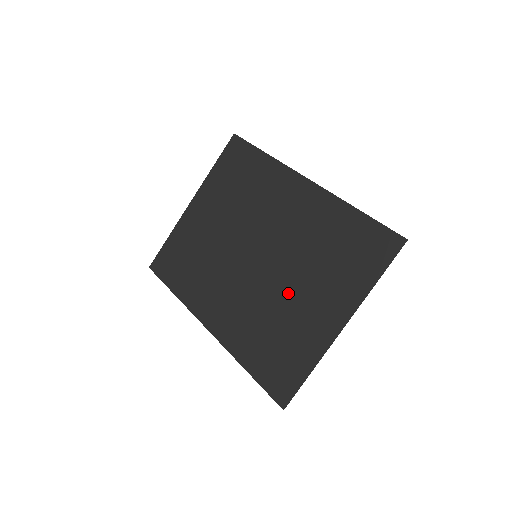
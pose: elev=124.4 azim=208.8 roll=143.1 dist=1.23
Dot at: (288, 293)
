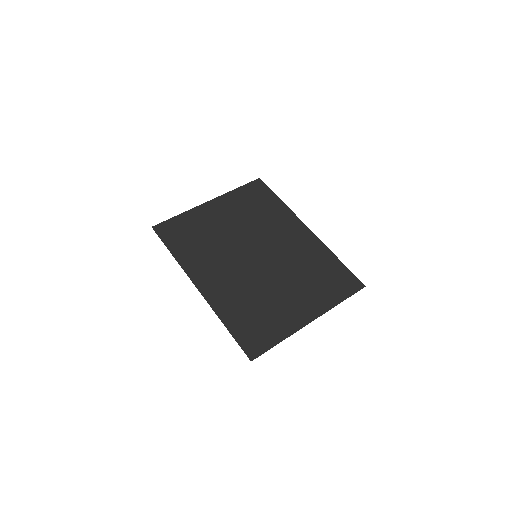
Dot at: (276, 287)
